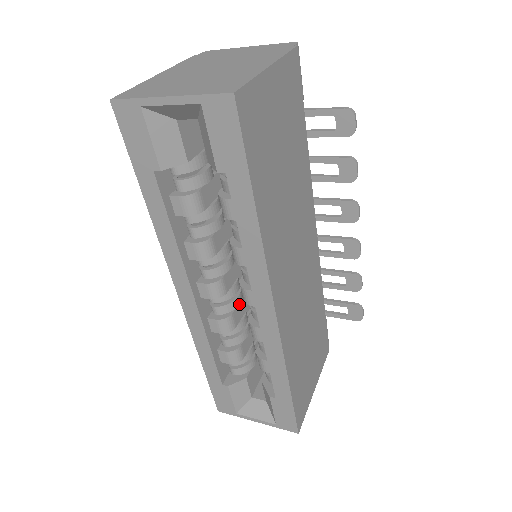
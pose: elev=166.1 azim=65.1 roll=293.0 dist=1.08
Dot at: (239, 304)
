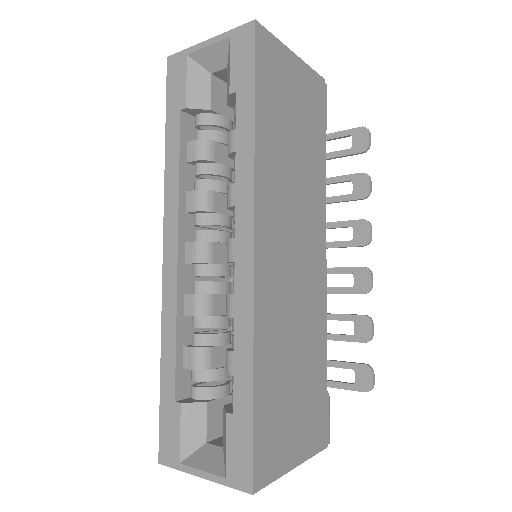
Dot at: (224, 292)
